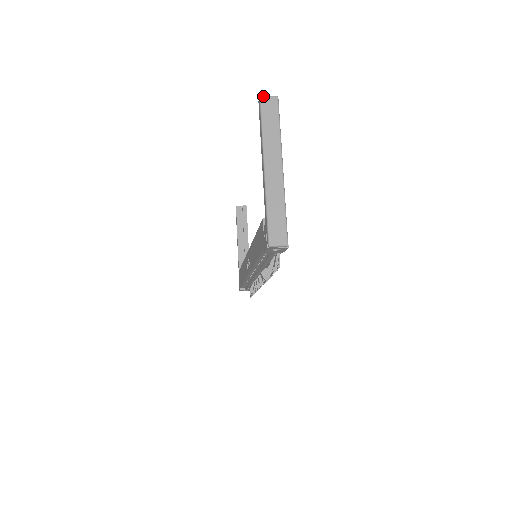
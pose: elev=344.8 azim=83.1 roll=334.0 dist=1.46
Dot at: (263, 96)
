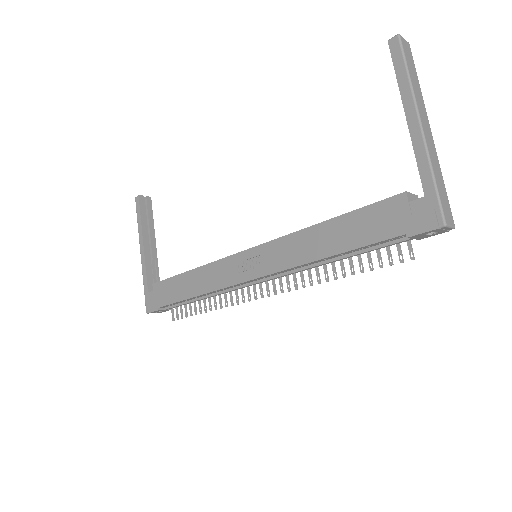
Dot at: occluded
